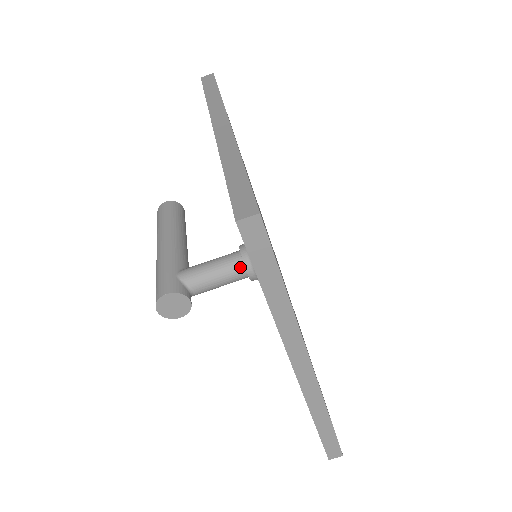
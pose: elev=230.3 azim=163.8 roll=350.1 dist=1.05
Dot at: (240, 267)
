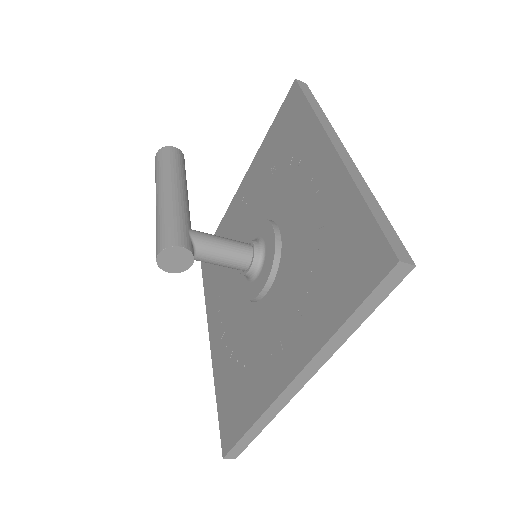
Dot at: (247, 259)
